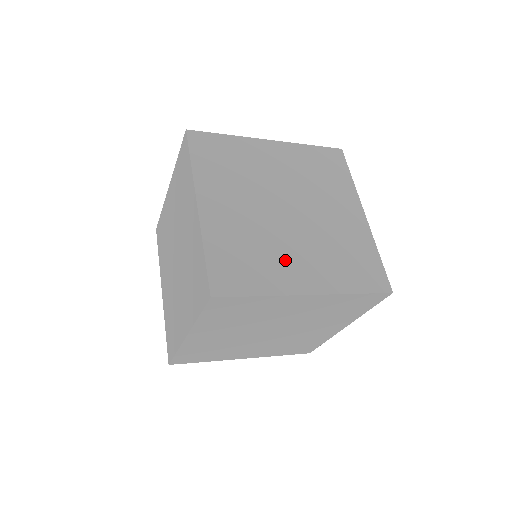
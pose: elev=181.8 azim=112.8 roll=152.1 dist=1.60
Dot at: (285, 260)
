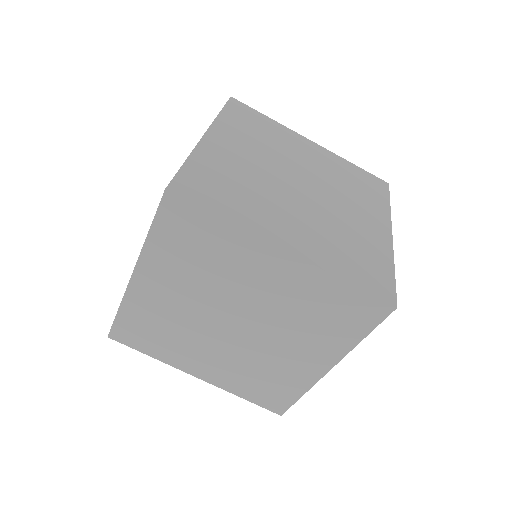
Dot at: occluded
